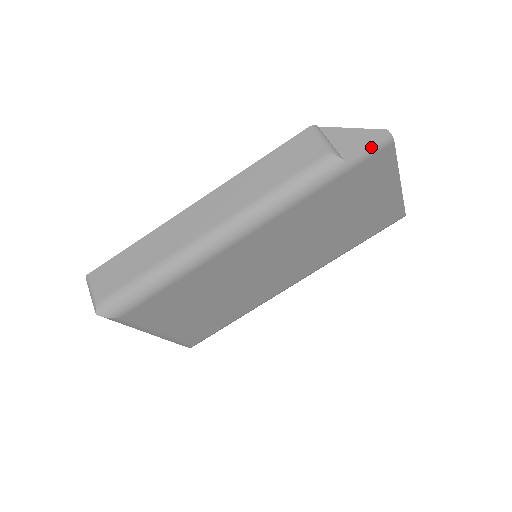
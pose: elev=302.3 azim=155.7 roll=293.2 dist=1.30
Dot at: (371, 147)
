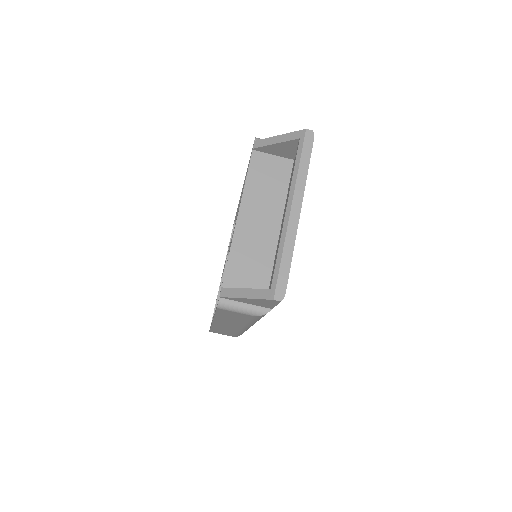
Dot at: (276, 305)
